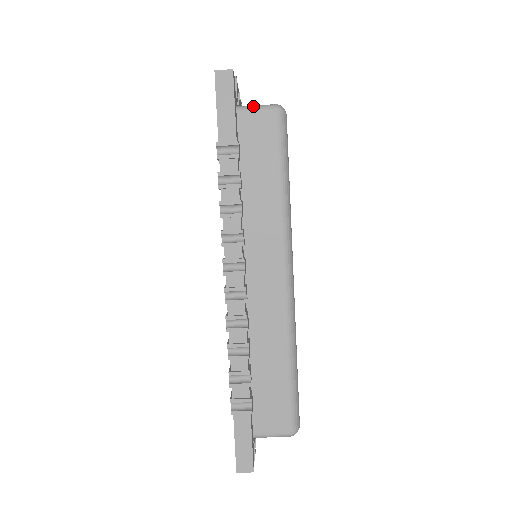
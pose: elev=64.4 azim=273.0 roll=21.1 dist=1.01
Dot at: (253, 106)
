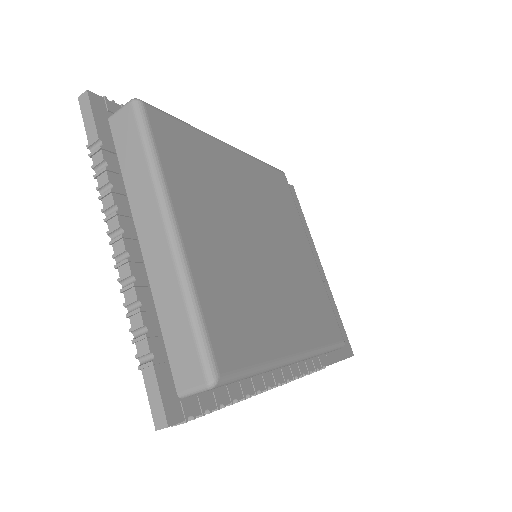
Dot at: (118, 110)
